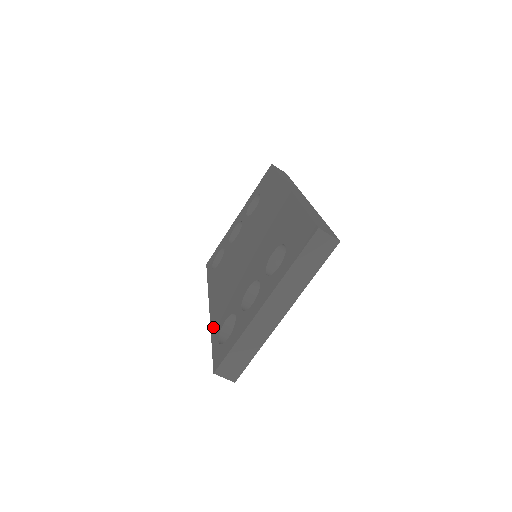
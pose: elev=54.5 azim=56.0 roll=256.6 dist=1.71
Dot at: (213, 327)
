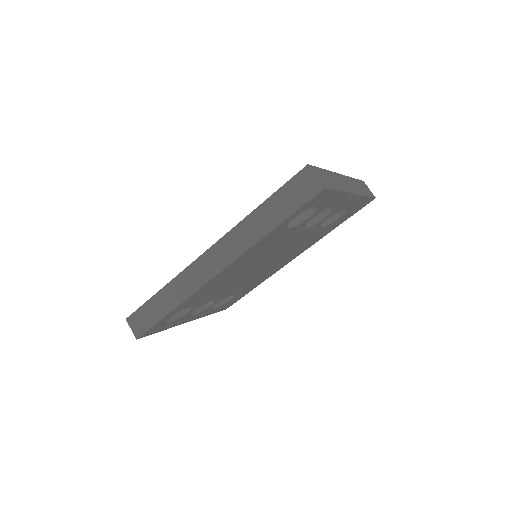
Dot at: occluded
